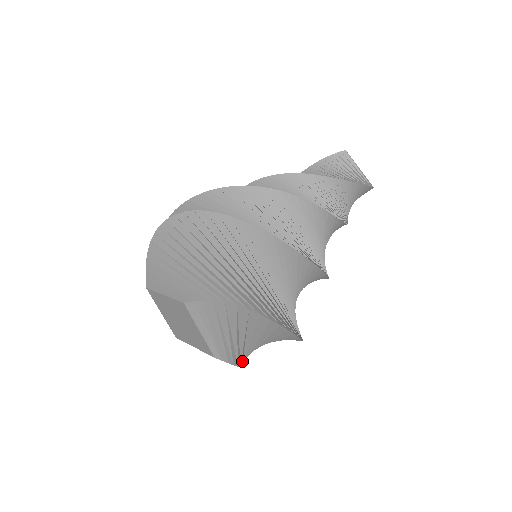
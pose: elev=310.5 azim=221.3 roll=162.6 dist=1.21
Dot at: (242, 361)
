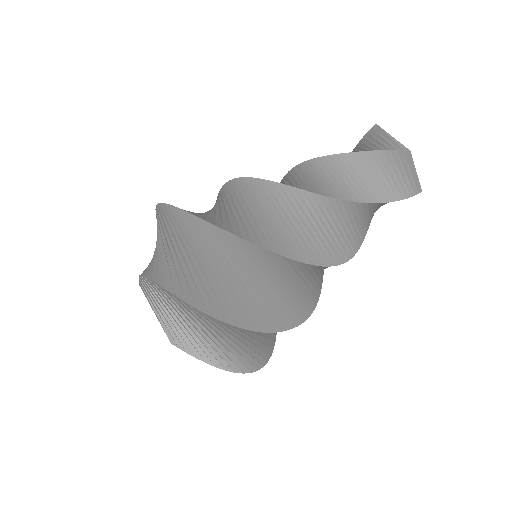
Dot at: occluded
